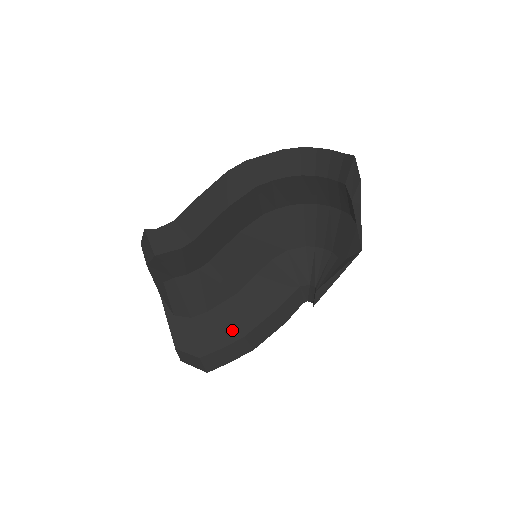
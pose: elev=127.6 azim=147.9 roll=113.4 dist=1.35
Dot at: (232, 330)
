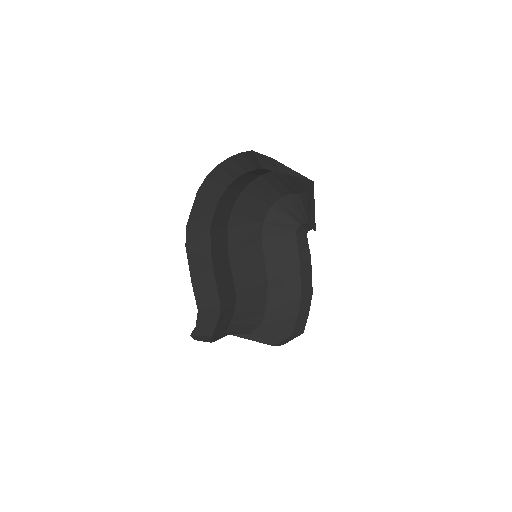
Dot at: (291, 302)
